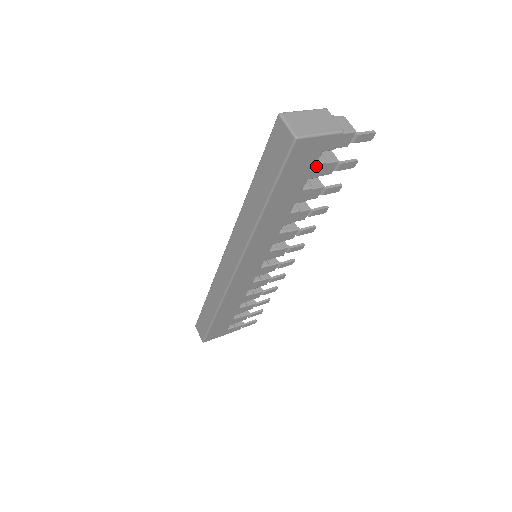
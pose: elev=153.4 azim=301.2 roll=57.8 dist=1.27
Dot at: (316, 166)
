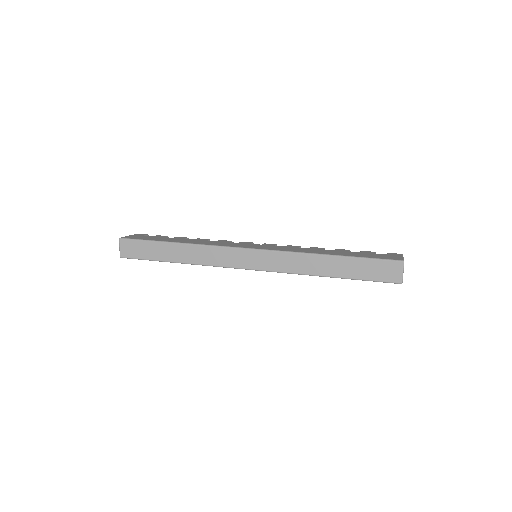
Dot at: occluded
